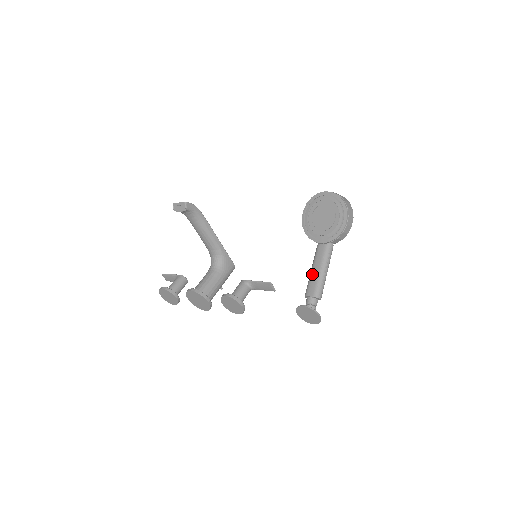
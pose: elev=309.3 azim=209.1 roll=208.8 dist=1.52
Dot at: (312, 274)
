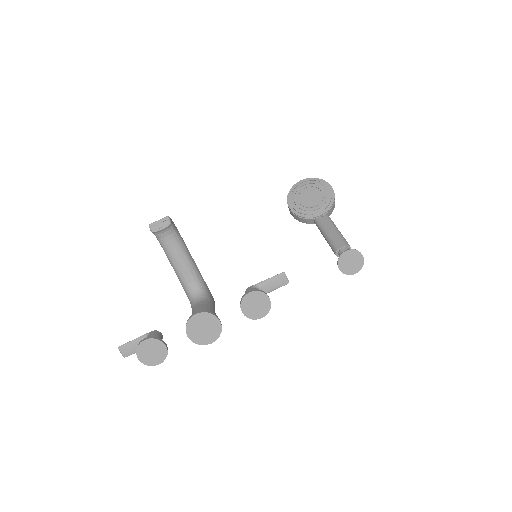
Dot at: (330, 235)
